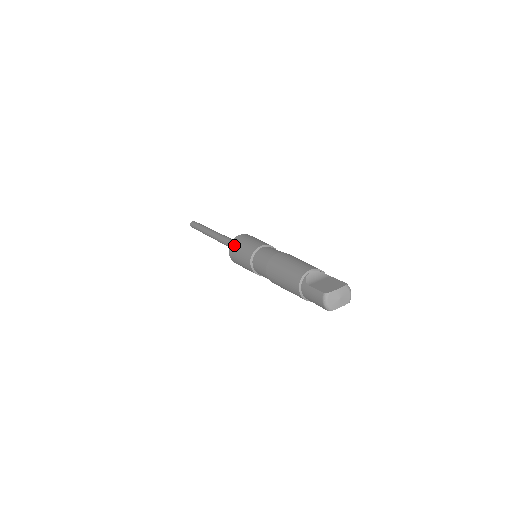
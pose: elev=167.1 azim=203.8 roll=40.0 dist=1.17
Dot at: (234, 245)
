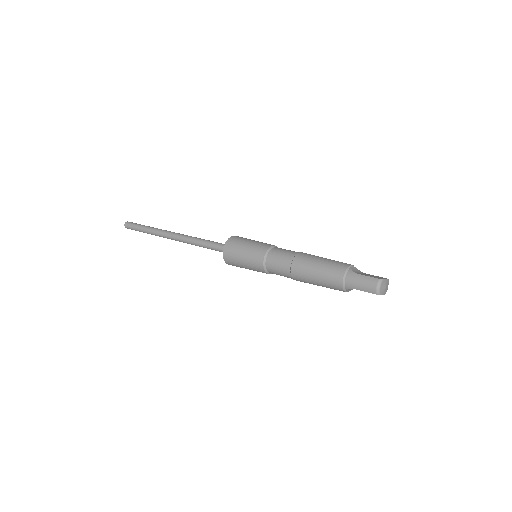
Dot at: (235, 241)
